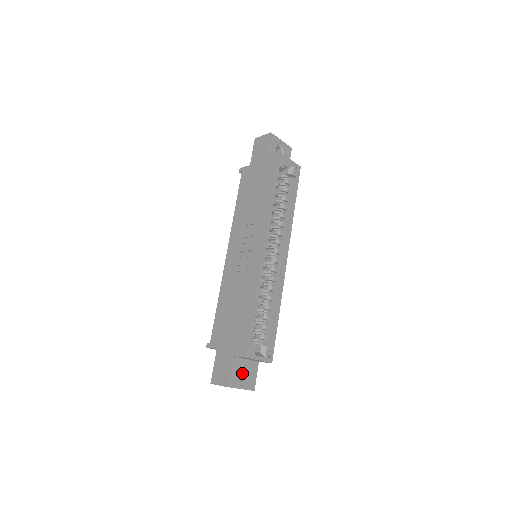
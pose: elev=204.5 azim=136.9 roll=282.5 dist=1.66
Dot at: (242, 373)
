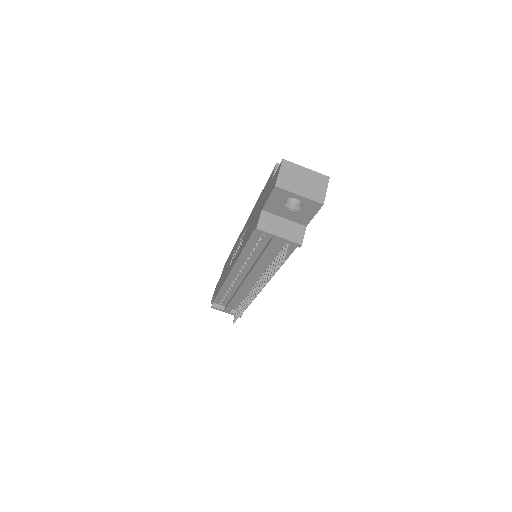
Dot at: occluded
